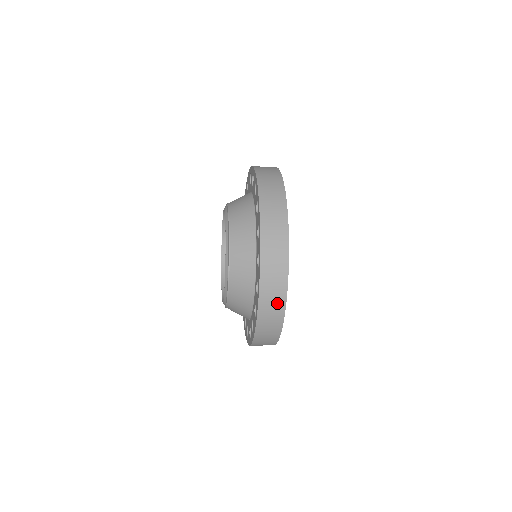
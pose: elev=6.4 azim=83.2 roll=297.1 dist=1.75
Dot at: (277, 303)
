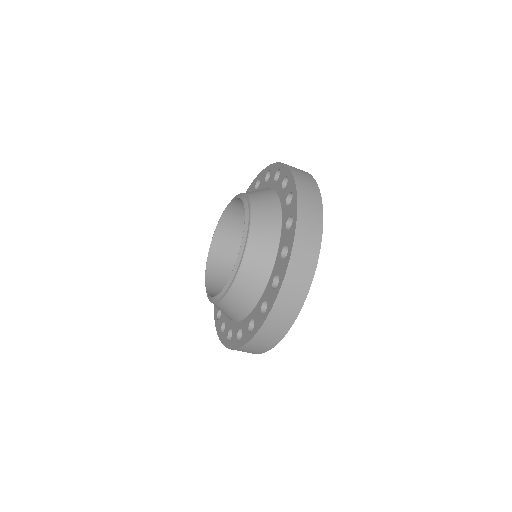
Dot at: (314, 203)
